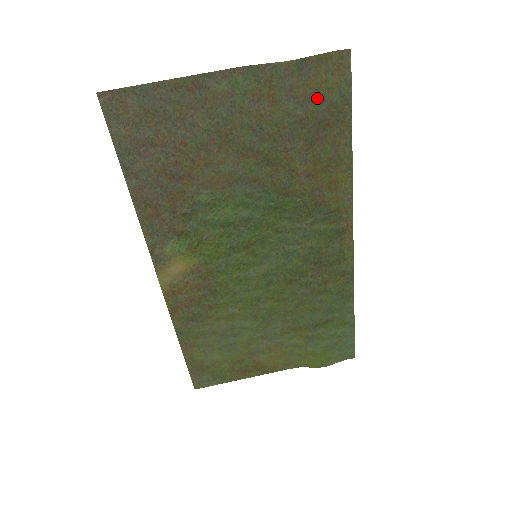
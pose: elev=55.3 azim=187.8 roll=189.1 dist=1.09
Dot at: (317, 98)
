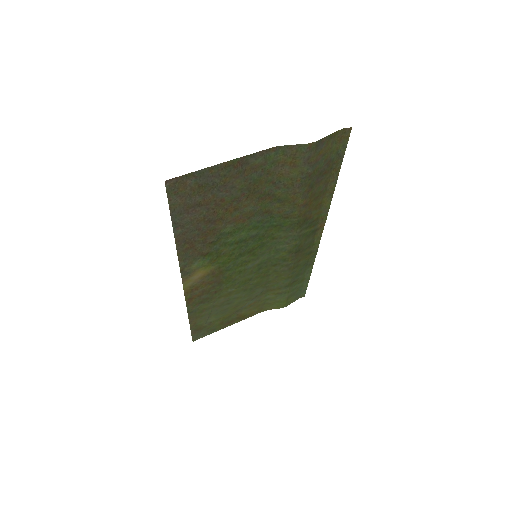
Dot at: (323, 159)
